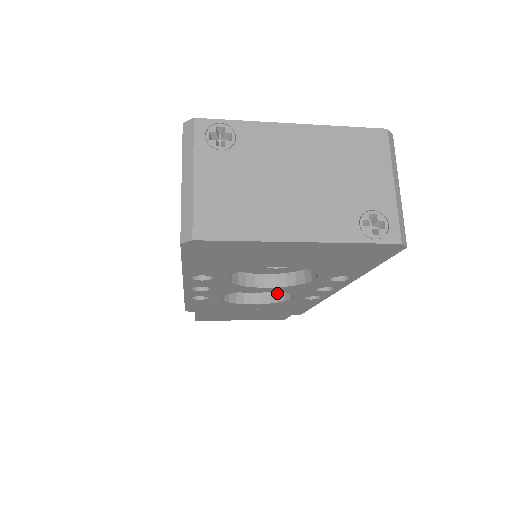
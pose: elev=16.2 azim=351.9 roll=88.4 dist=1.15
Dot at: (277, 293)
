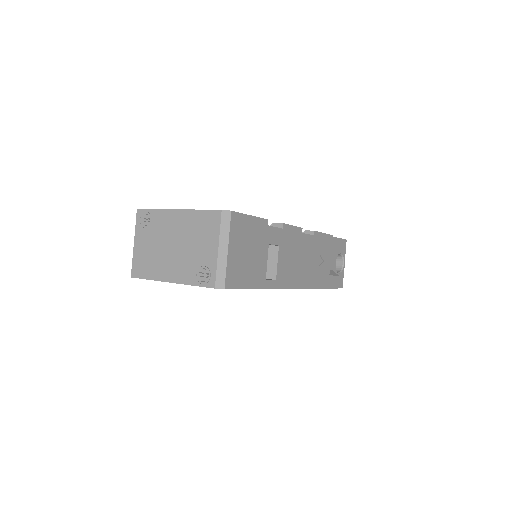
Dot at: occluded
